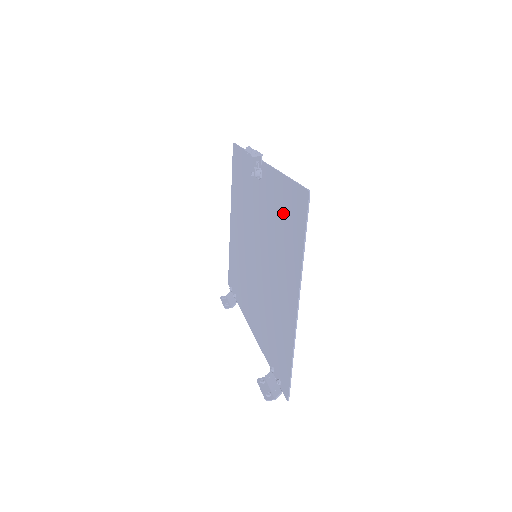
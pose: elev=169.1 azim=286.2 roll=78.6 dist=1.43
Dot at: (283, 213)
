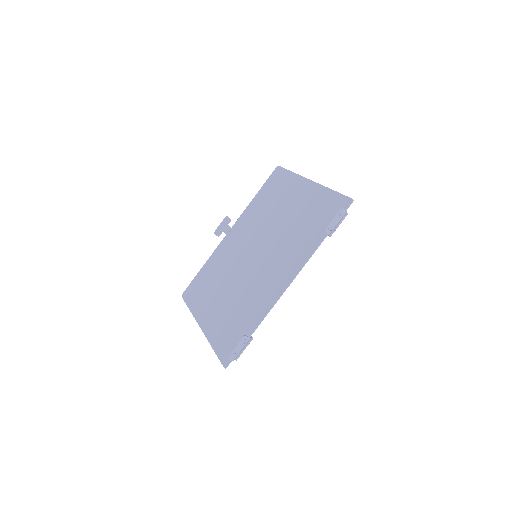
Dot at: (266, 198)
